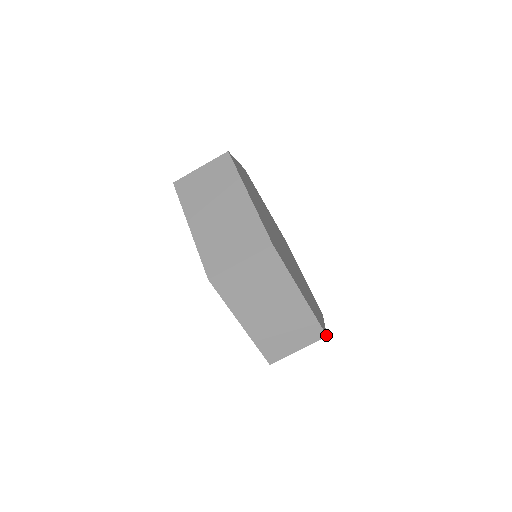
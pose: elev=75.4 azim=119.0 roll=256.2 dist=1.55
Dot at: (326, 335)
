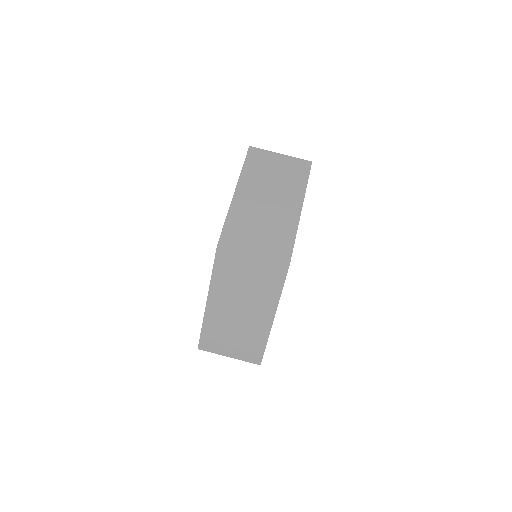
Dot at: occluded
